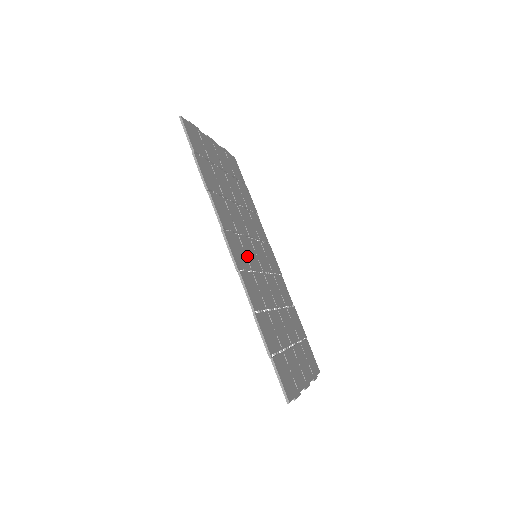
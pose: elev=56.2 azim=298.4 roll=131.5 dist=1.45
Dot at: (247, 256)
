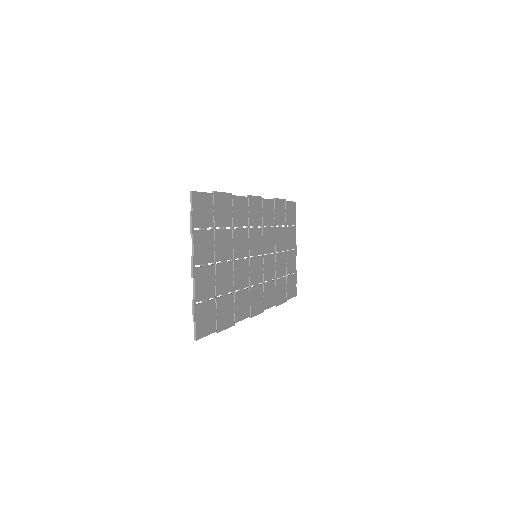
Dot at: (258, 282)
